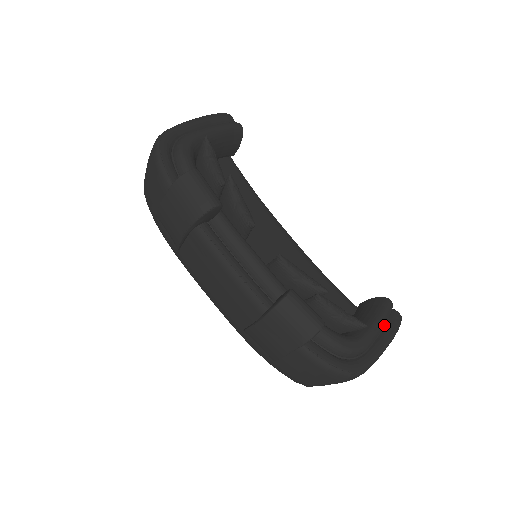
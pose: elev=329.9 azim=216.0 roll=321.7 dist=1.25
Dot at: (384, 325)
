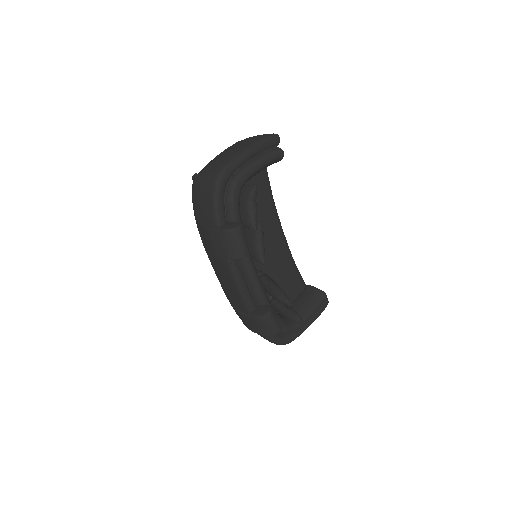
Dot at: occluded
